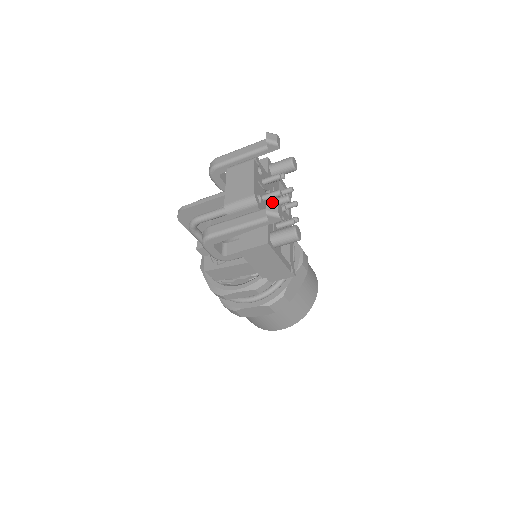
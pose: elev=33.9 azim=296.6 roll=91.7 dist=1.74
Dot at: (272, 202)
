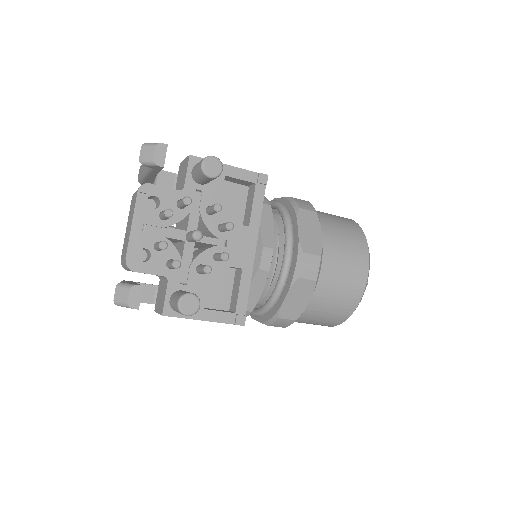
Dot at: (186, 238)
